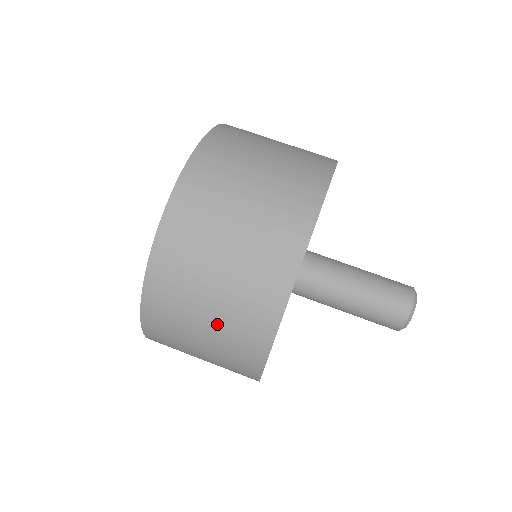
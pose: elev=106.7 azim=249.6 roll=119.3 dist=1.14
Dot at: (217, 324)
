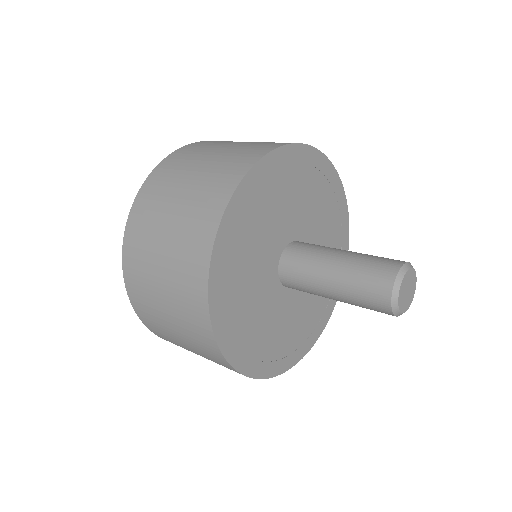
Dot at: (175, 318)
